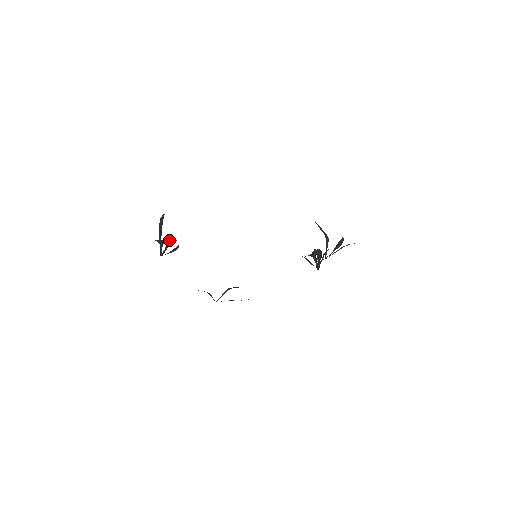
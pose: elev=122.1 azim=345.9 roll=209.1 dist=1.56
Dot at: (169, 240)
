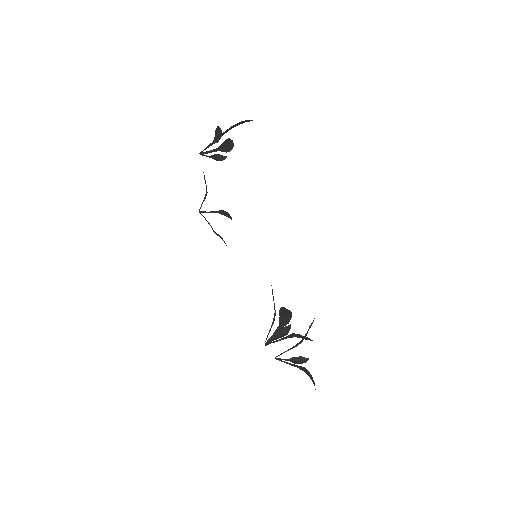
Dot at: (227, 142)
